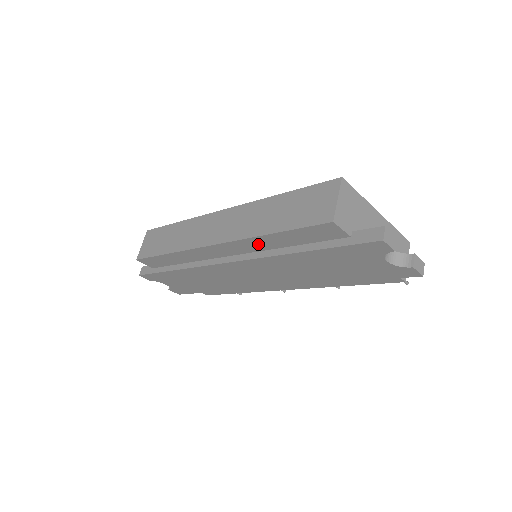
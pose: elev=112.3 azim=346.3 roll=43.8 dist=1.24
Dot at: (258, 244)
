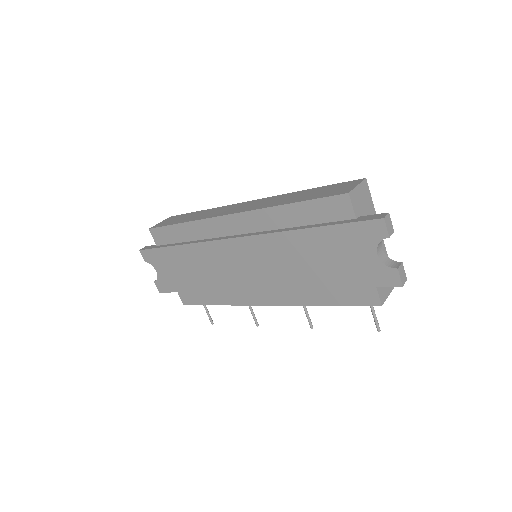
Dot at: (271, 219)
